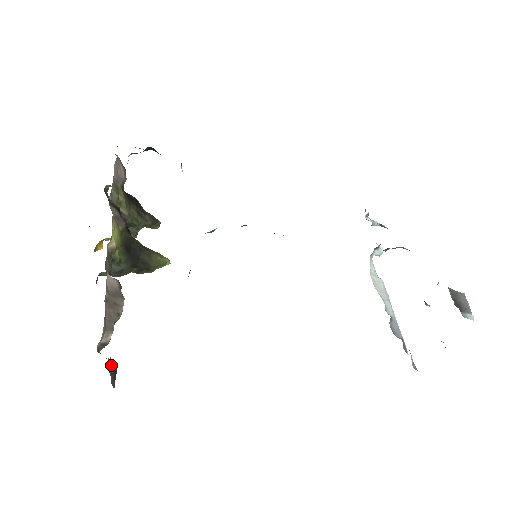
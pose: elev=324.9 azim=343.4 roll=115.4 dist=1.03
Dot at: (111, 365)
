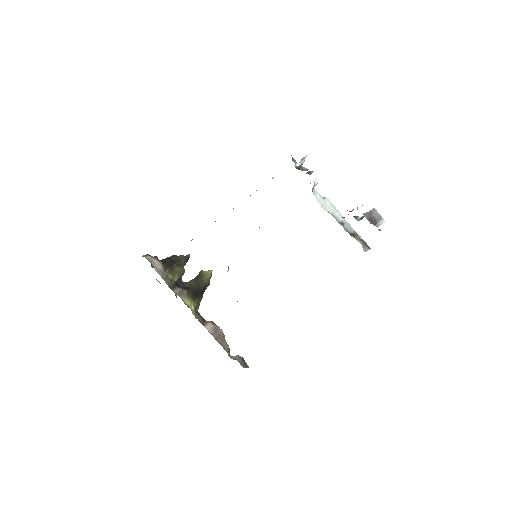
Dot at: (240, 360)
